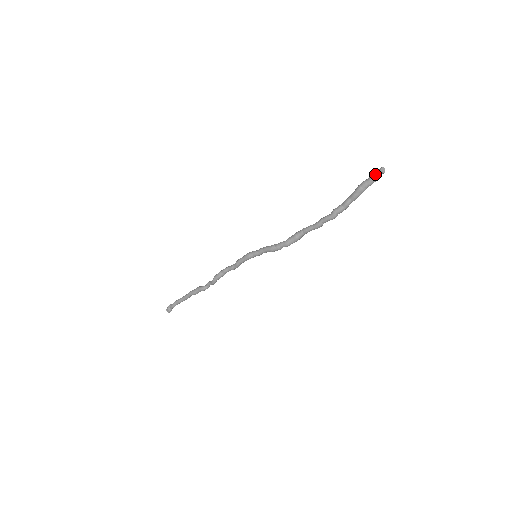
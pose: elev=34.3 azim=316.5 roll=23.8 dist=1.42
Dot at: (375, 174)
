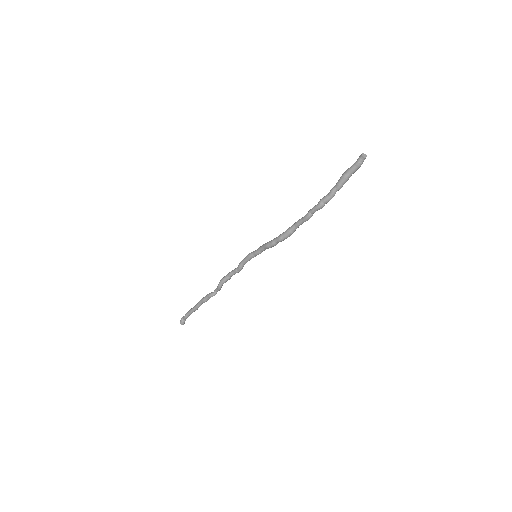
Dot at: (357, 160)
